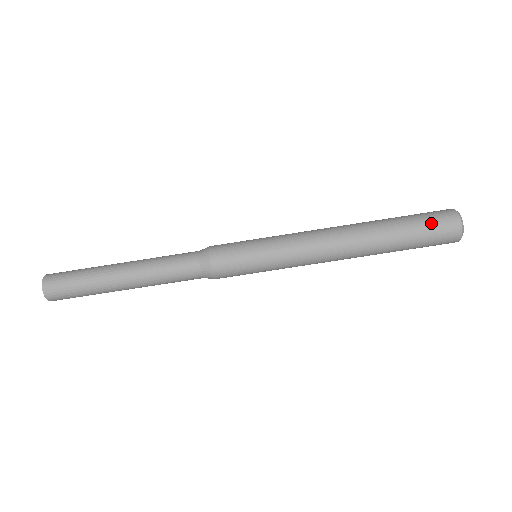
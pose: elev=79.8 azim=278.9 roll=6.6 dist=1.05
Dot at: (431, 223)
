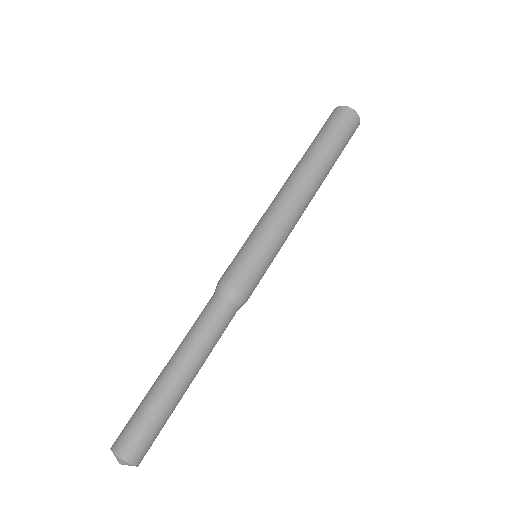
Dot at: (338, 125)
